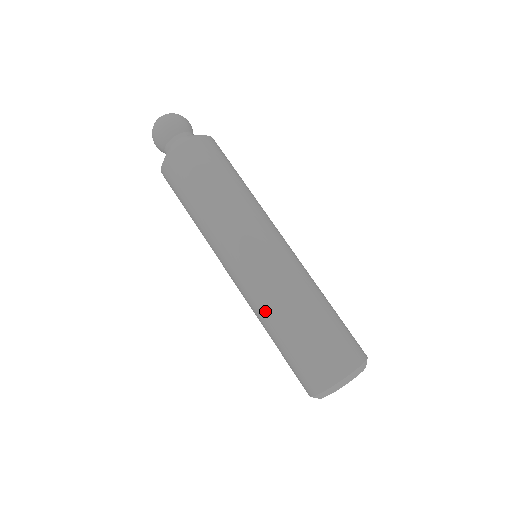
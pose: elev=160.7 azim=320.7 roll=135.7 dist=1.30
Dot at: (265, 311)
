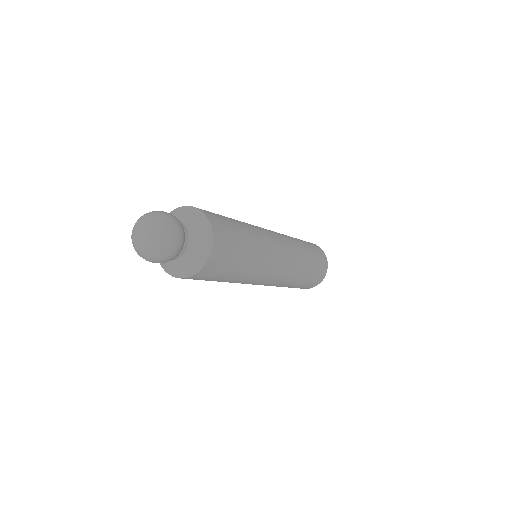
Dot at: (287, 284)
